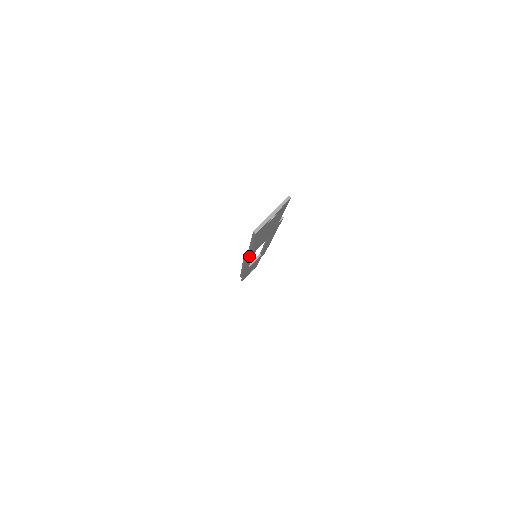
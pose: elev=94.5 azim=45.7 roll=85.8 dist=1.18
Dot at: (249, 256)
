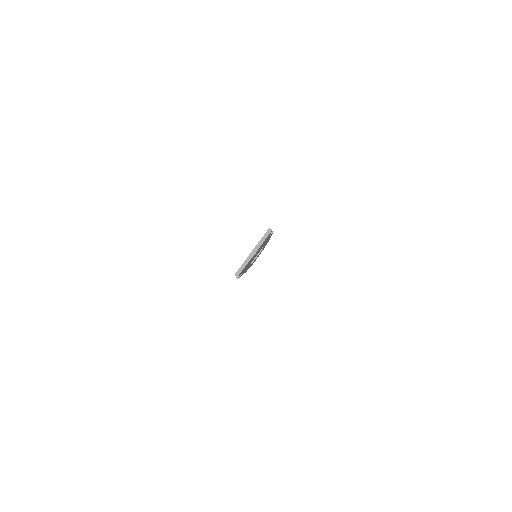
Dot at: (244, 271)
